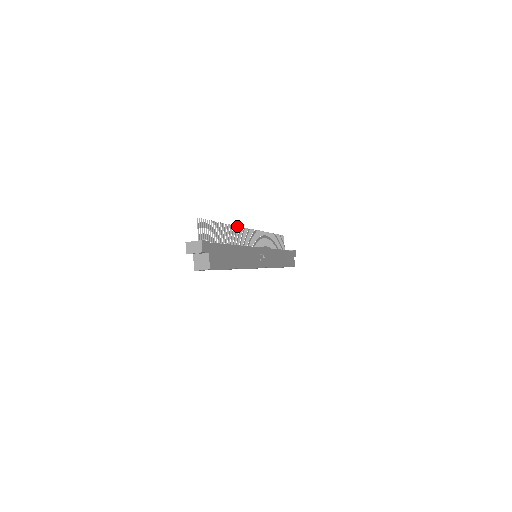
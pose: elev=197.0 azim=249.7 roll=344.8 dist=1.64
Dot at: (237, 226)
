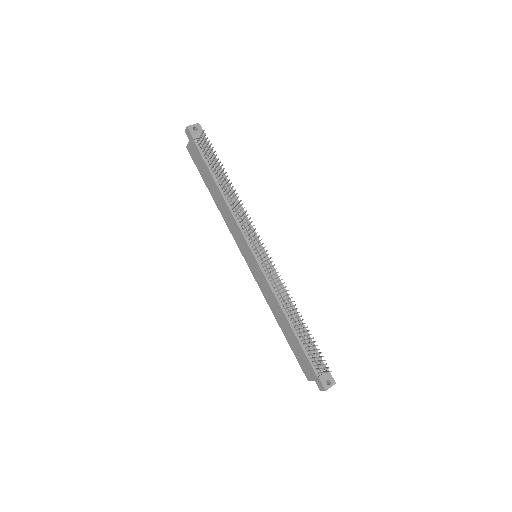
Dot at: occluded
